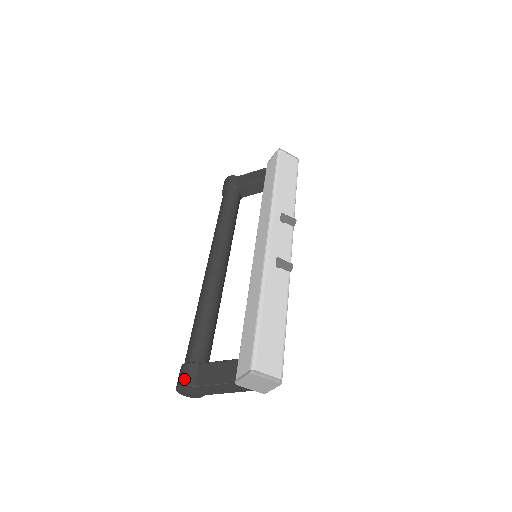
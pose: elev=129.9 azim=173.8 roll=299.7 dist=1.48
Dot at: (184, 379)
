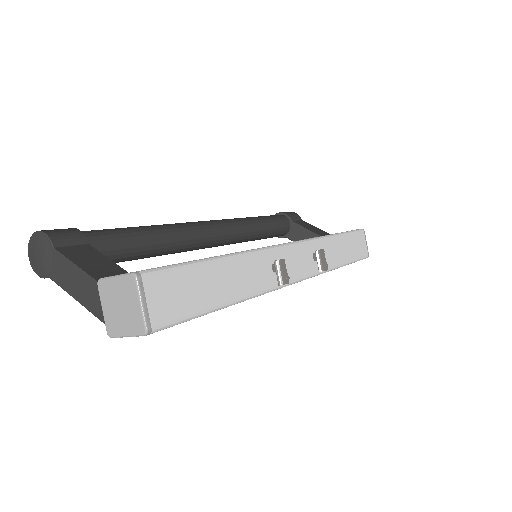
Dot at: (55, 232)
